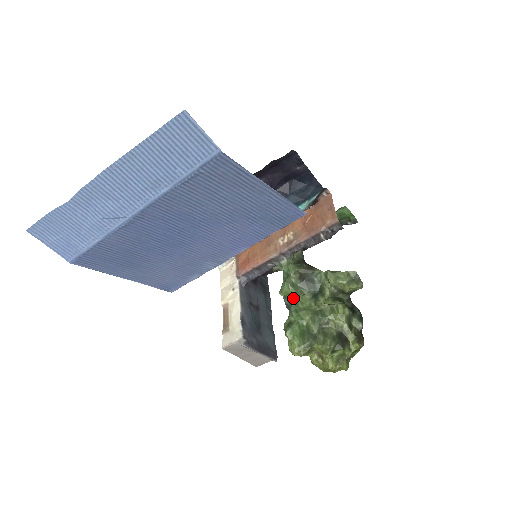
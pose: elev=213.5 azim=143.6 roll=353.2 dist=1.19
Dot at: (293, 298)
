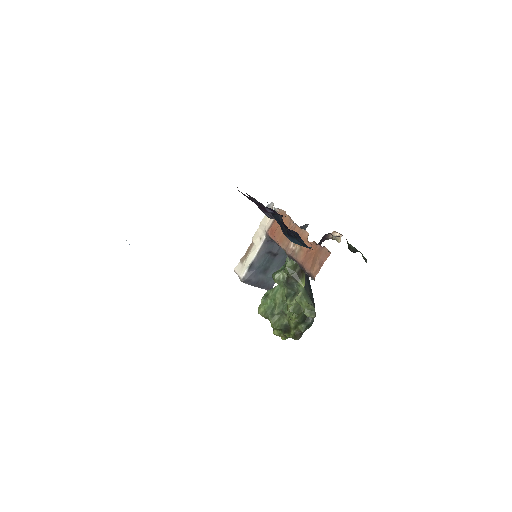
Dot at: occluded
